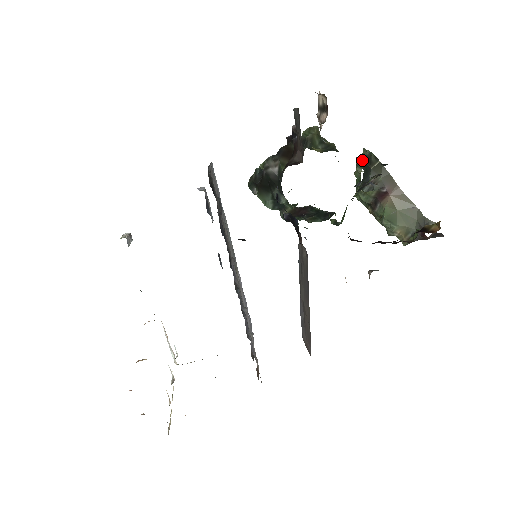
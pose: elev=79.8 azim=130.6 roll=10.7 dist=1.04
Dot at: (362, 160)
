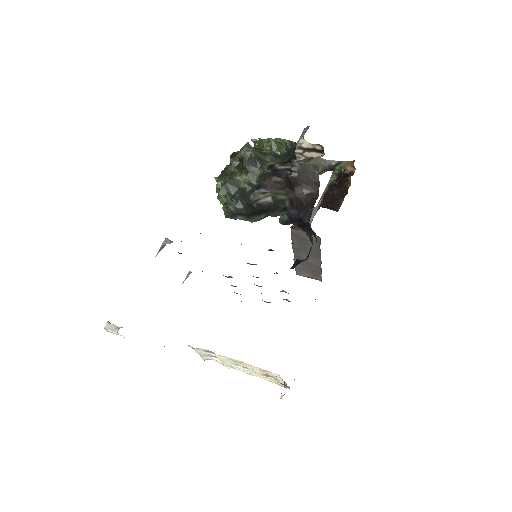
Dot at: occluded
